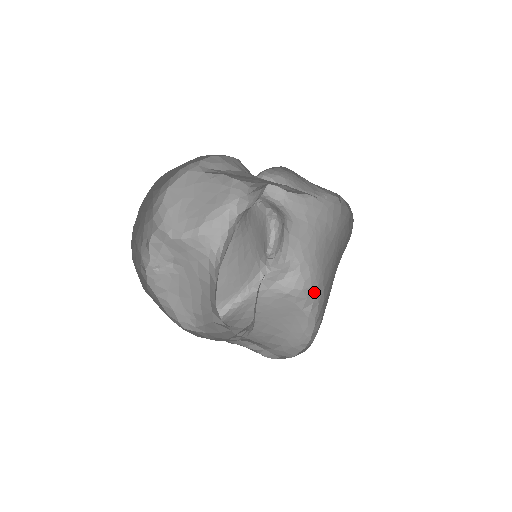
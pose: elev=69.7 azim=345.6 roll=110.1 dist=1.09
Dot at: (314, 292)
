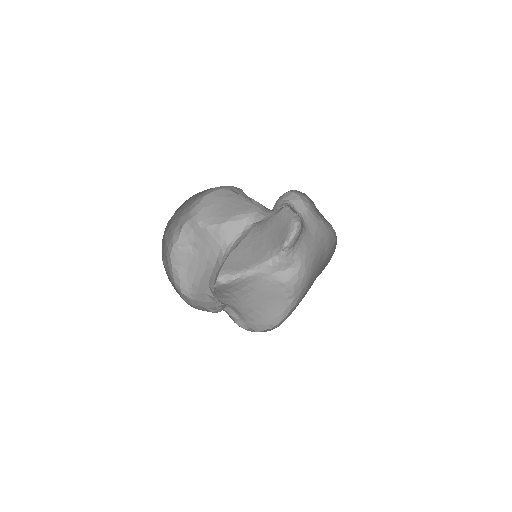
Dot at: (300, 290)
